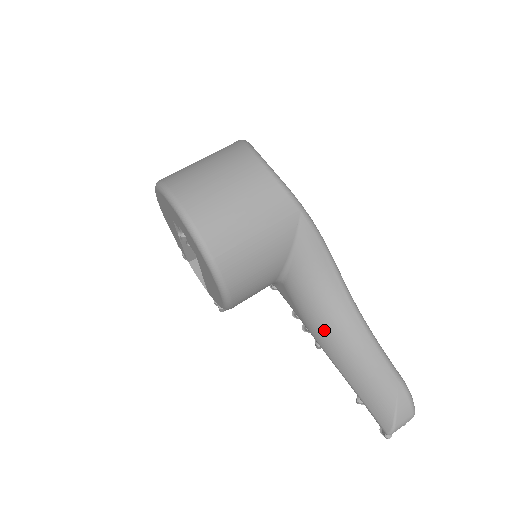
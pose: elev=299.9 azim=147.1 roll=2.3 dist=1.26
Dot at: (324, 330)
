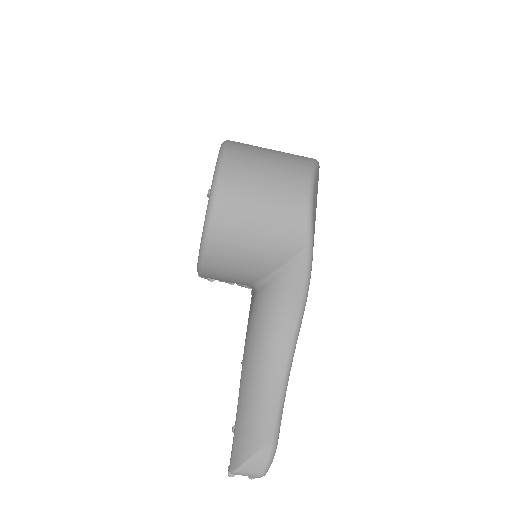
Dot at: (254, 352)
